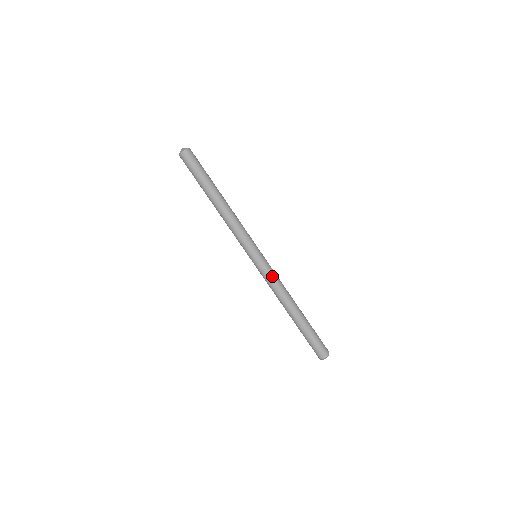
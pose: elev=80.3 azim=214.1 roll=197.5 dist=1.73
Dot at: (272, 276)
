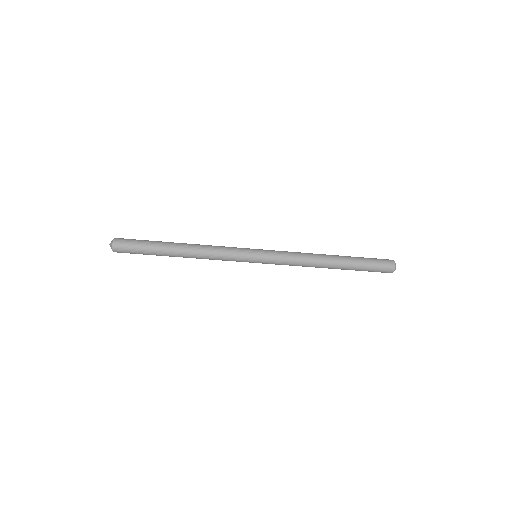
Dot at: (284, 264)
